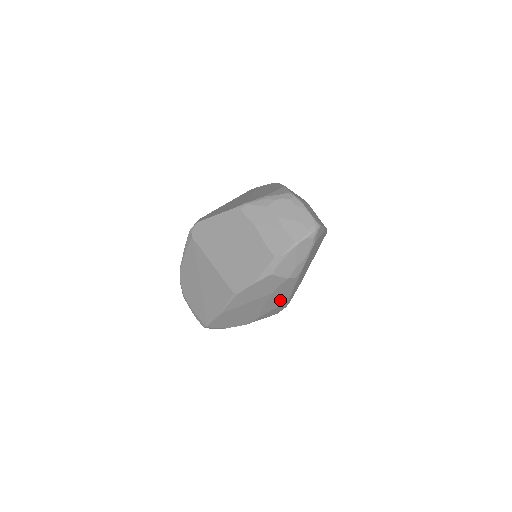
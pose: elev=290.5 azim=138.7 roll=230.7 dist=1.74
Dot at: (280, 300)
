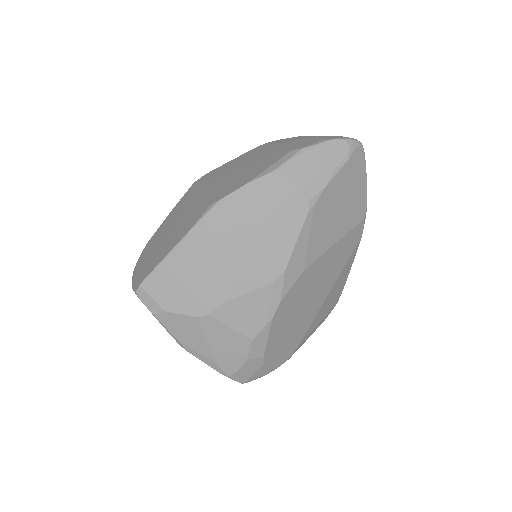
Dot at: (270, 265)
